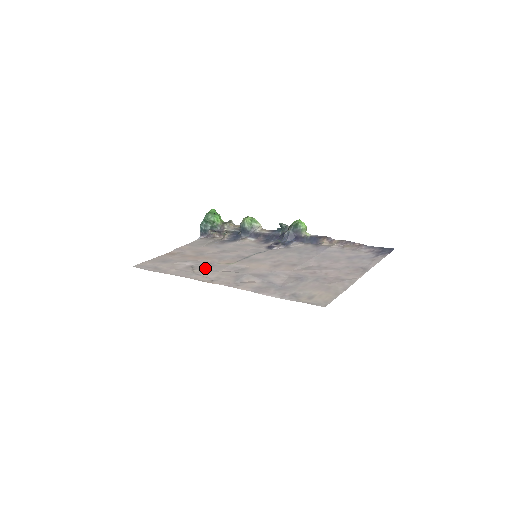
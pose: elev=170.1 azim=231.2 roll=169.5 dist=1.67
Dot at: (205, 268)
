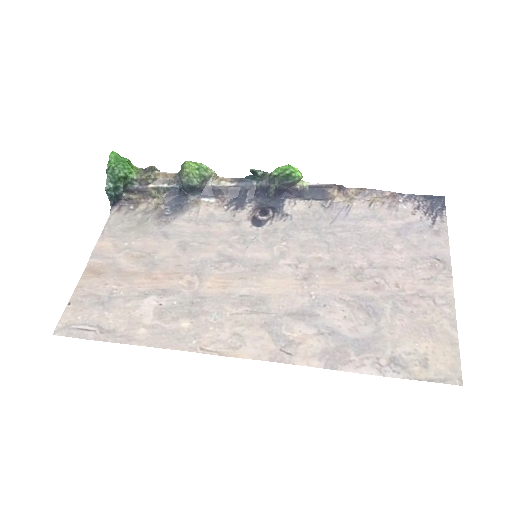
Dot at: (194, 310)
